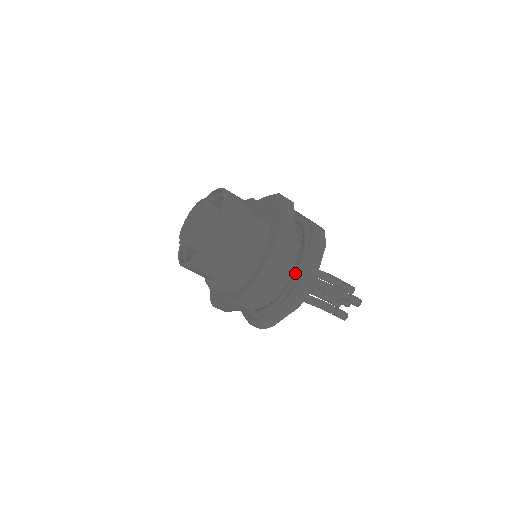
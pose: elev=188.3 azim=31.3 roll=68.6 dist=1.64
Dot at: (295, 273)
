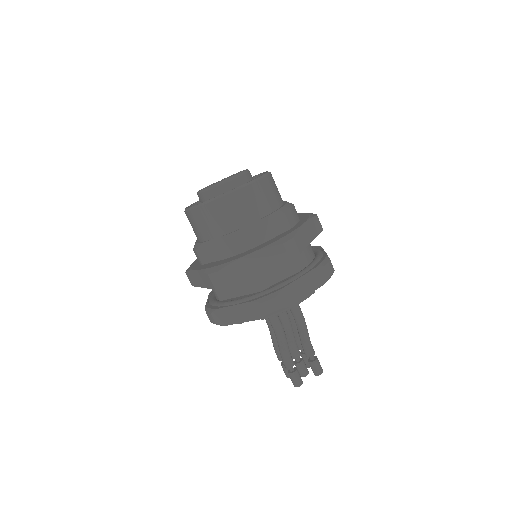
Dot at: (223, 302)
